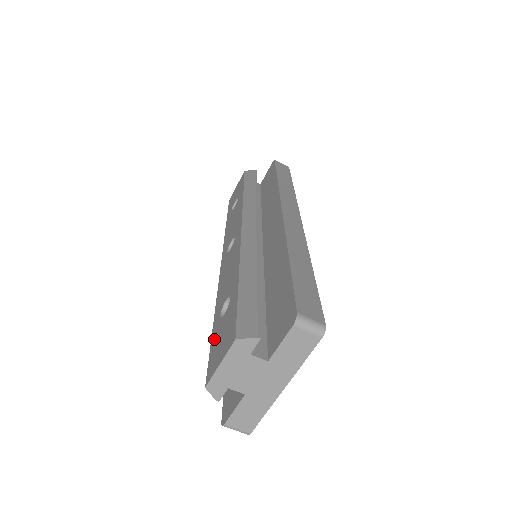
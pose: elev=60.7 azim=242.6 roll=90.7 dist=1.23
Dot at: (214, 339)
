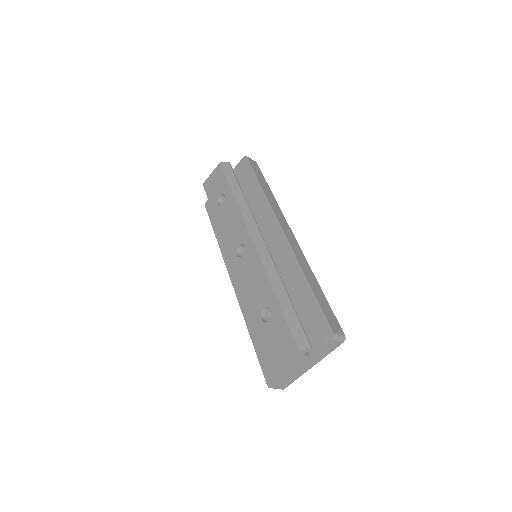
Dot at: (263, 337)
